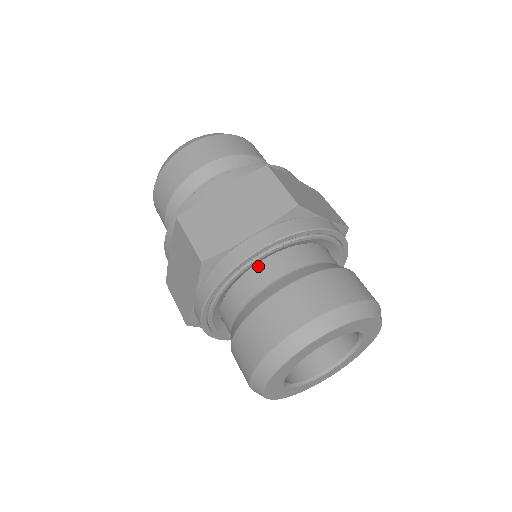
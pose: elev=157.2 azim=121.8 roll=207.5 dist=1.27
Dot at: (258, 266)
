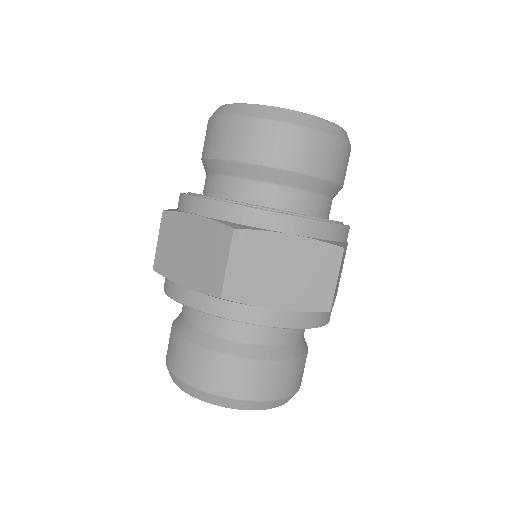
Dot at: occluded
